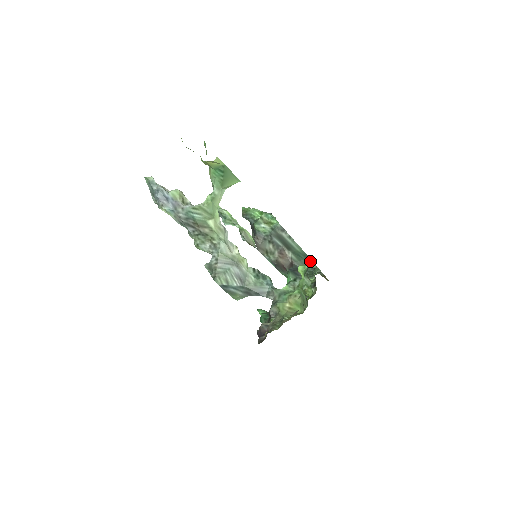
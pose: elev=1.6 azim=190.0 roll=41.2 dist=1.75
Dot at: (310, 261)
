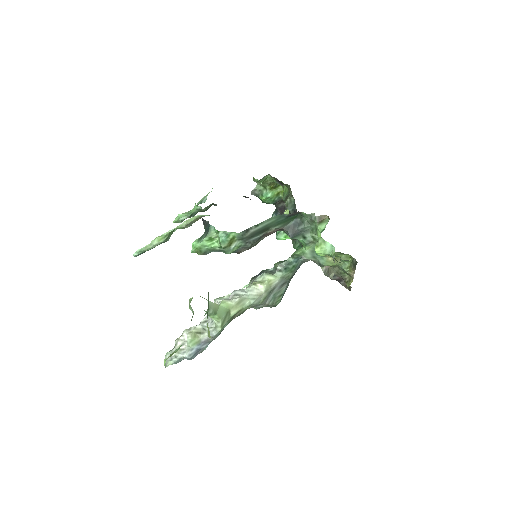
Dot at: (291, 215)
